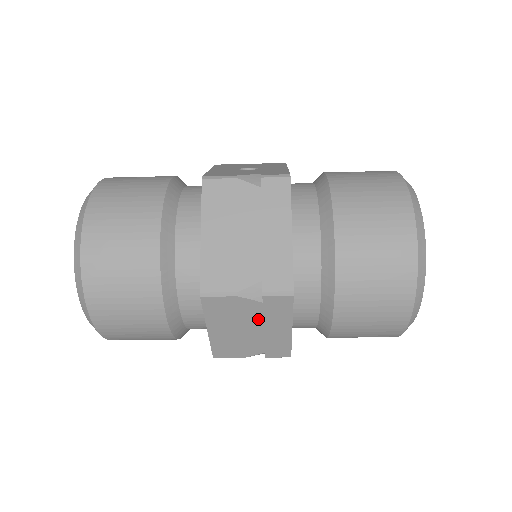
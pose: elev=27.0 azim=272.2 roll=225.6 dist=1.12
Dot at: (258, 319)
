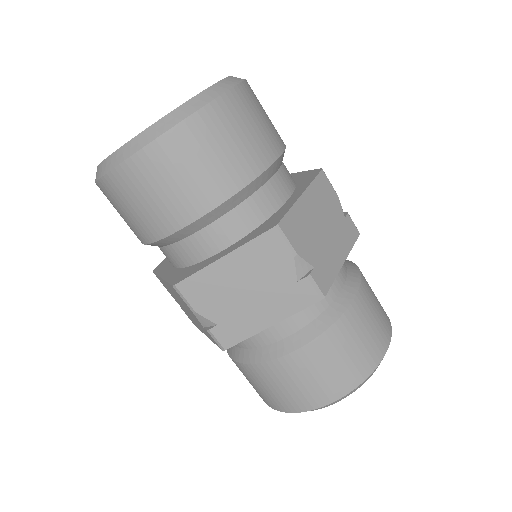
Dot at: (270, 291)
